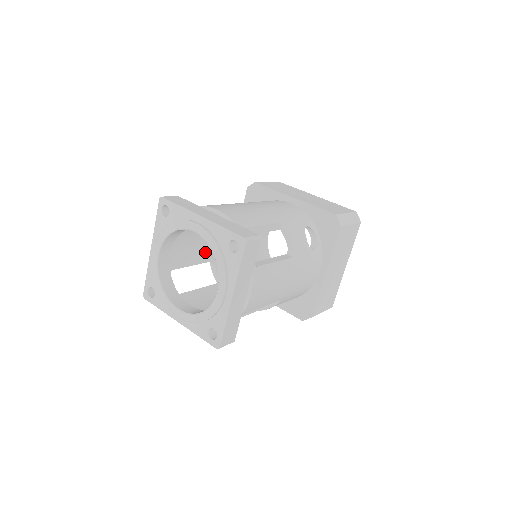
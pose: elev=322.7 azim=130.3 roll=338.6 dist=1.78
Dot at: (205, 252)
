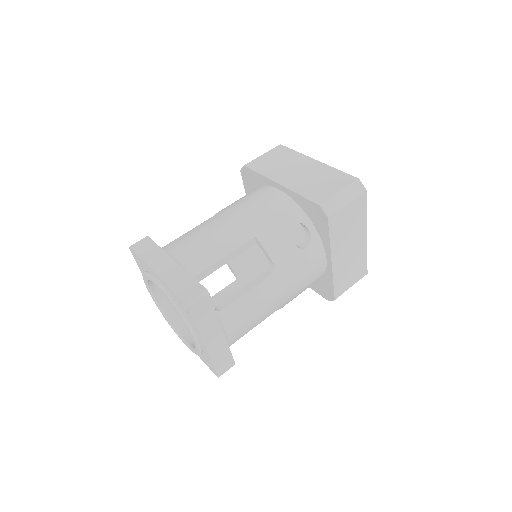
Dot at: occluded
